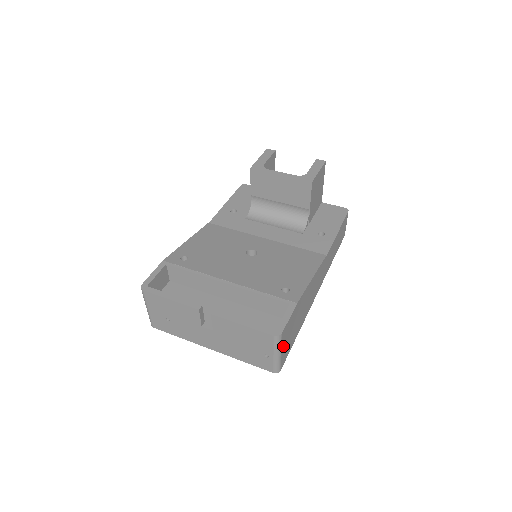
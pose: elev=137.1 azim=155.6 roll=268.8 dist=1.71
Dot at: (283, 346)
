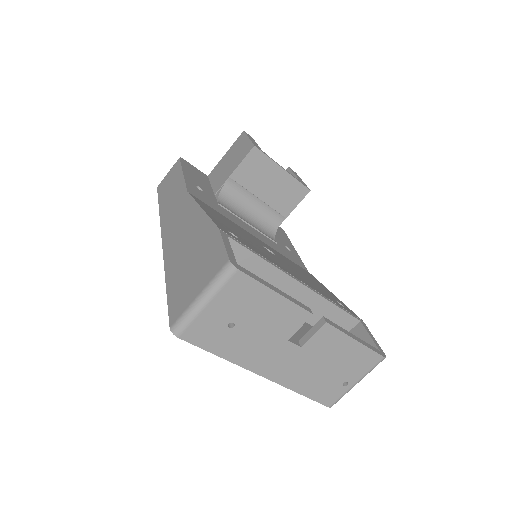
Dot at: occluded
